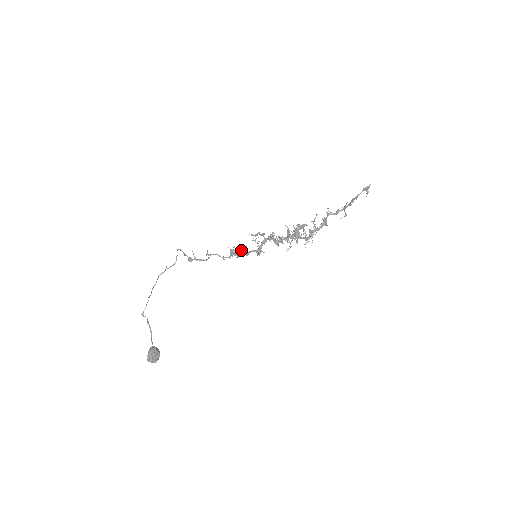
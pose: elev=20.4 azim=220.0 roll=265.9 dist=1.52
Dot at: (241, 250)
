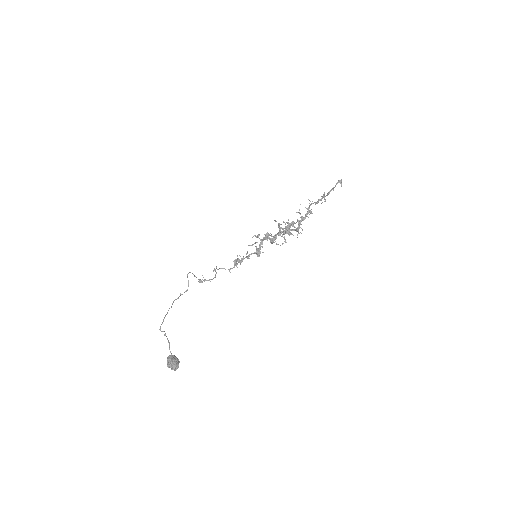
Dot at: occluded
